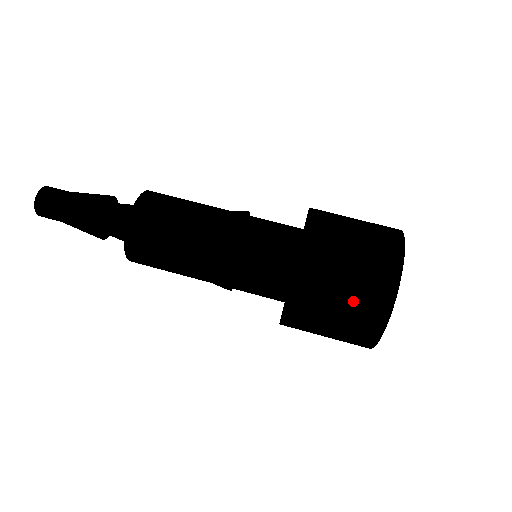
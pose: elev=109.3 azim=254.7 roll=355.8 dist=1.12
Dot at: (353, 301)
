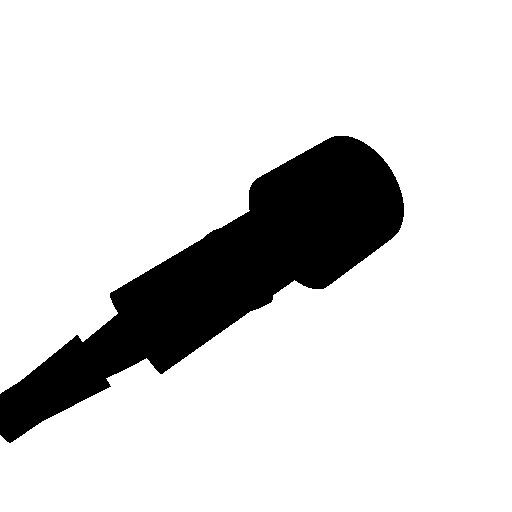
Dot at: (380, 229)
